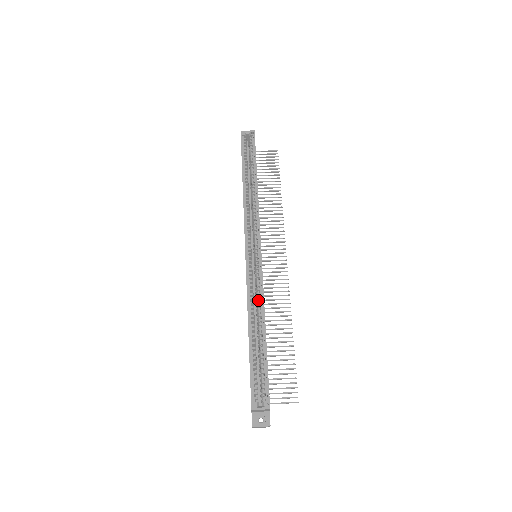
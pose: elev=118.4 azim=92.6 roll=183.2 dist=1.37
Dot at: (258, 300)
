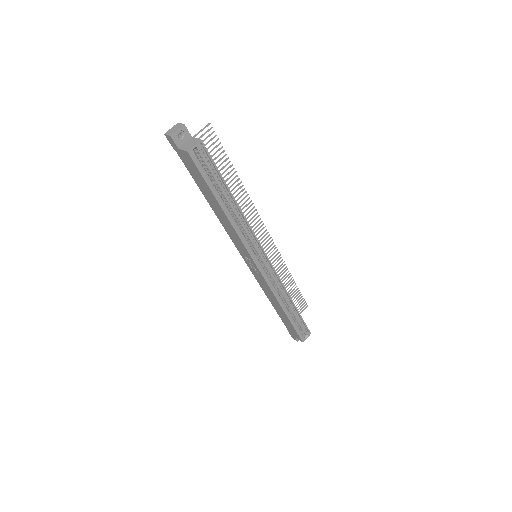
Dot at: (280, 290)
